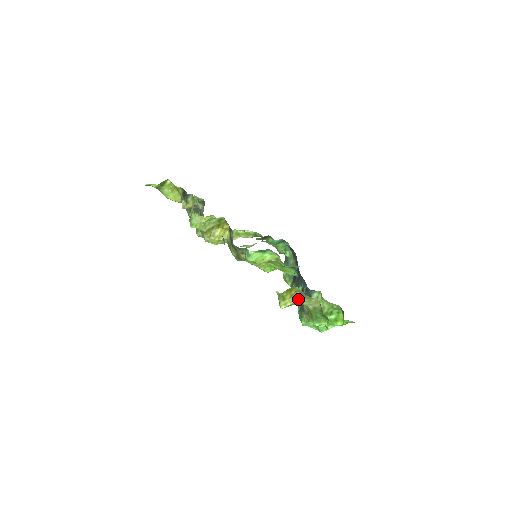
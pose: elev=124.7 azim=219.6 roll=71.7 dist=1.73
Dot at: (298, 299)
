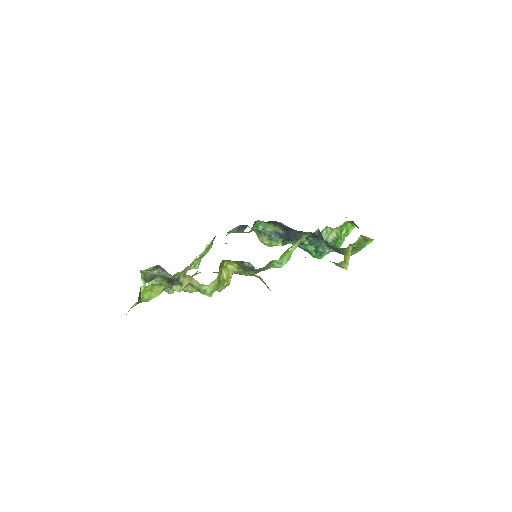
Dot at: occluded
